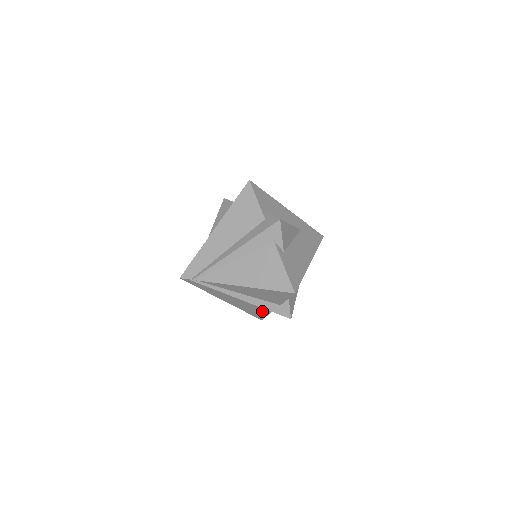
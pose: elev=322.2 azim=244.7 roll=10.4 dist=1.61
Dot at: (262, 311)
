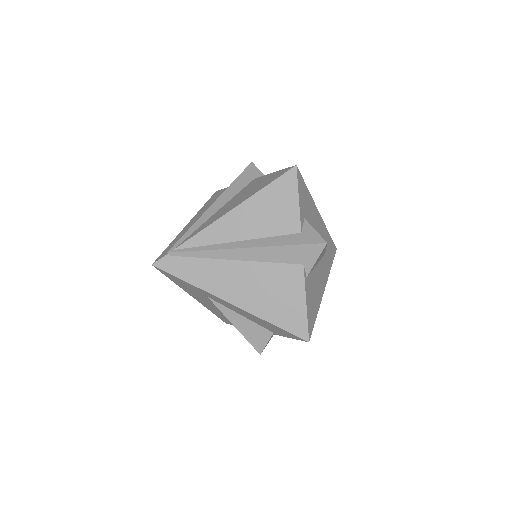
Dot at: (292, 292)
